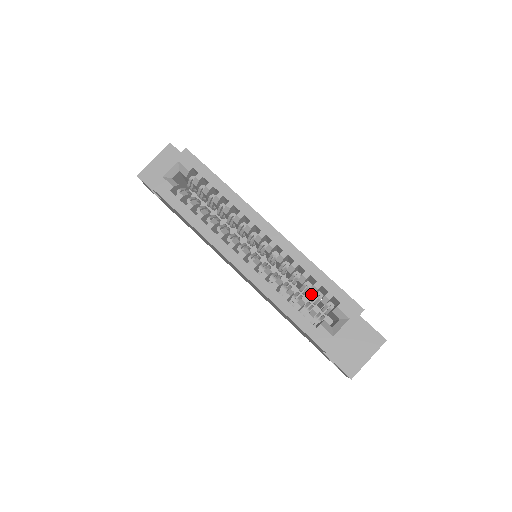
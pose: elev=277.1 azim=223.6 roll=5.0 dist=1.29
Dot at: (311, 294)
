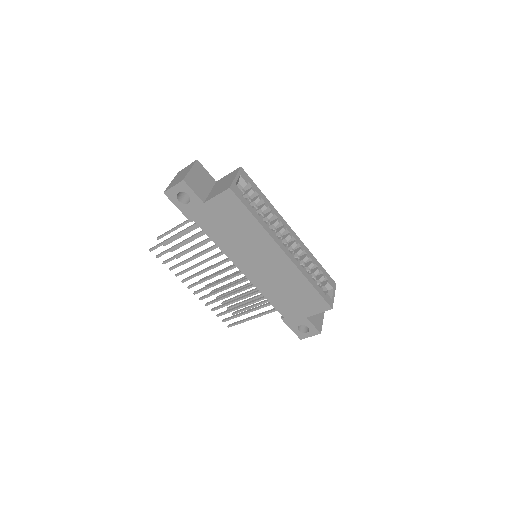
Dot at: occluded
